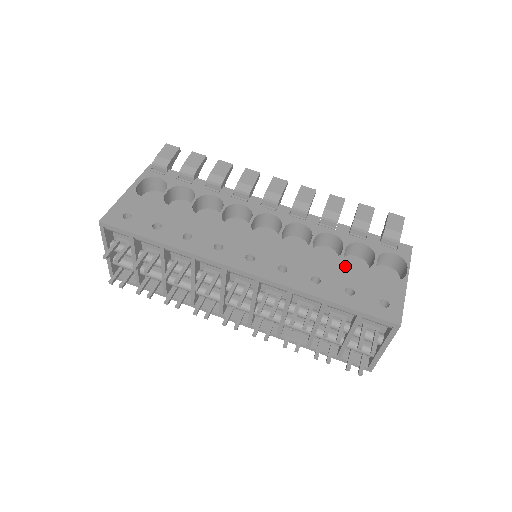
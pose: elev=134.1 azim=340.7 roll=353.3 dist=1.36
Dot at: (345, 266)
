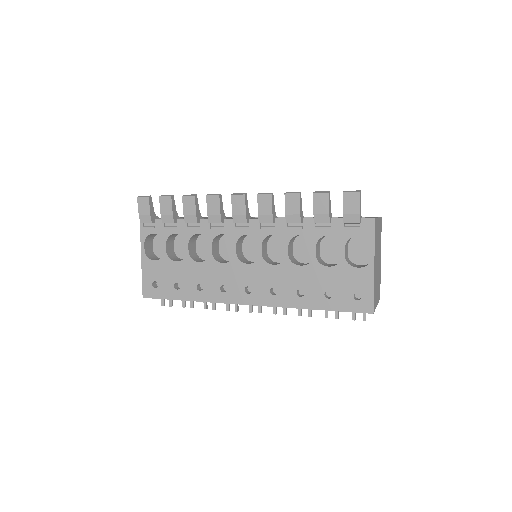
Dot at: (319, 269)
